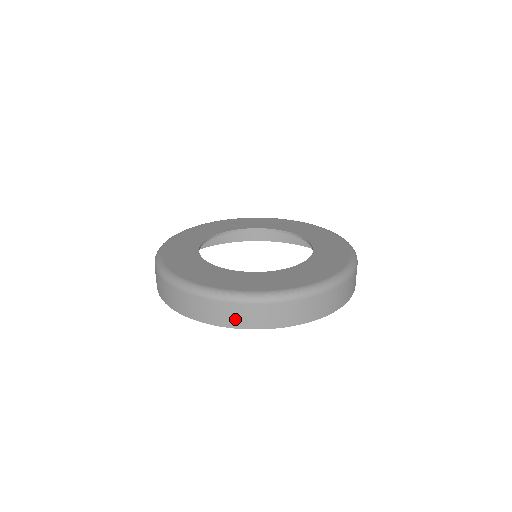
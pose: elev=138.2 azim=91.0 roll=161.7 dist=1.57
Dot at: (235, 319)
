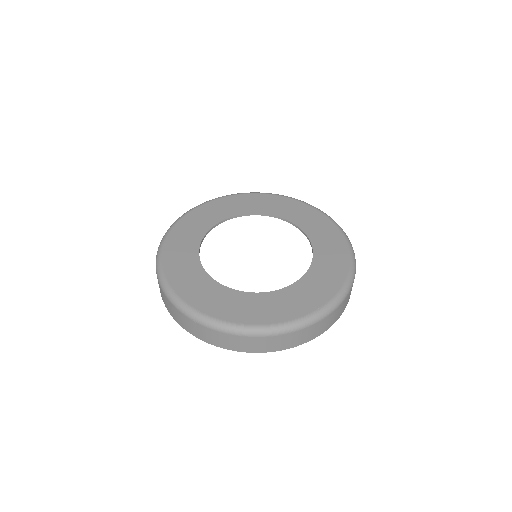
Dot at: (239, 346)
